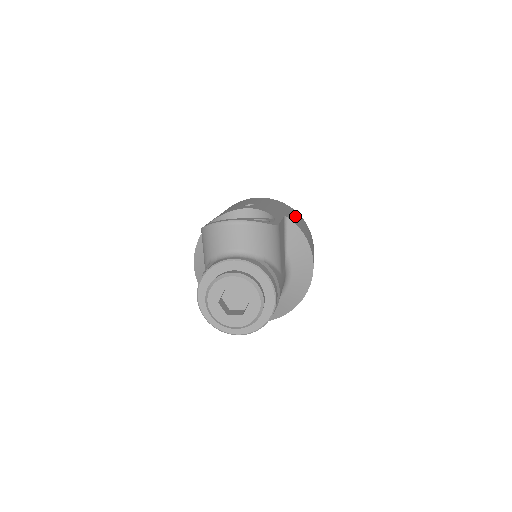
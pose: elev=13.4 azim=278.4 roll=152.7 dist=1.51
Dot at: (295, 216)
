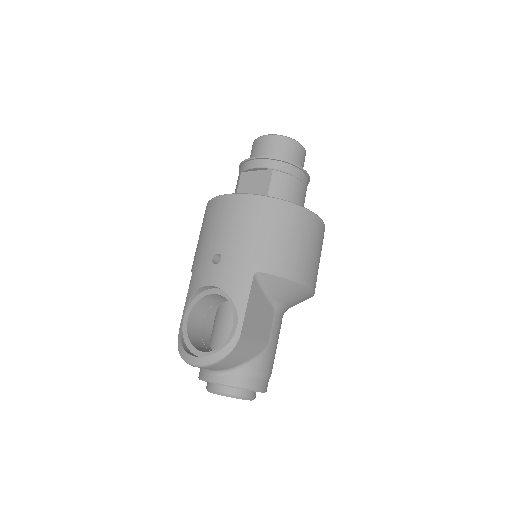
Dot at: (275, 234)
